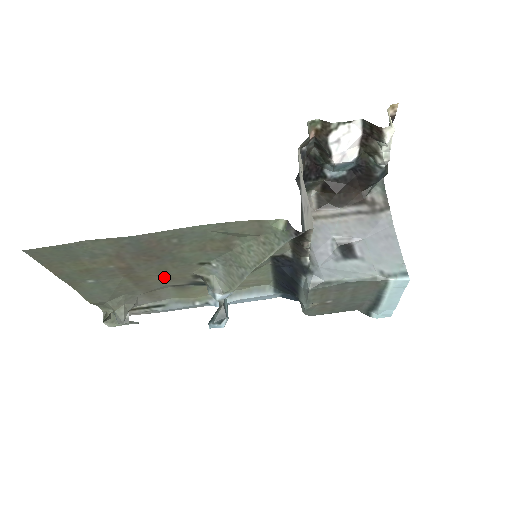
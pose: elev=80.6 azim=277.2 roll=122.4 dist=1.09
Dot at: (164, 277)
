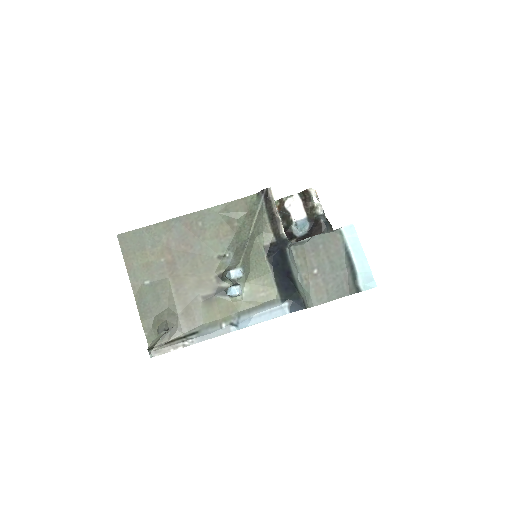
Dot at: (196, 279)
